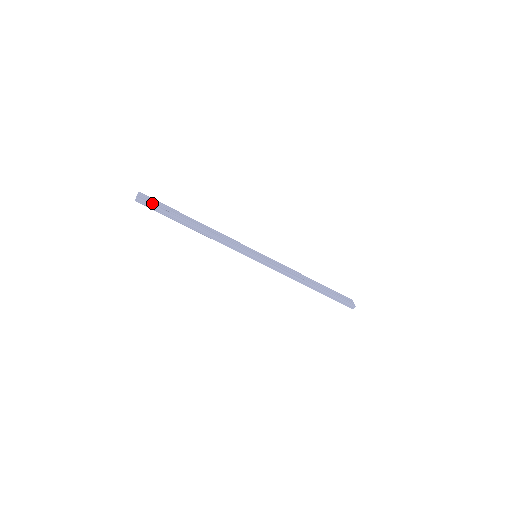
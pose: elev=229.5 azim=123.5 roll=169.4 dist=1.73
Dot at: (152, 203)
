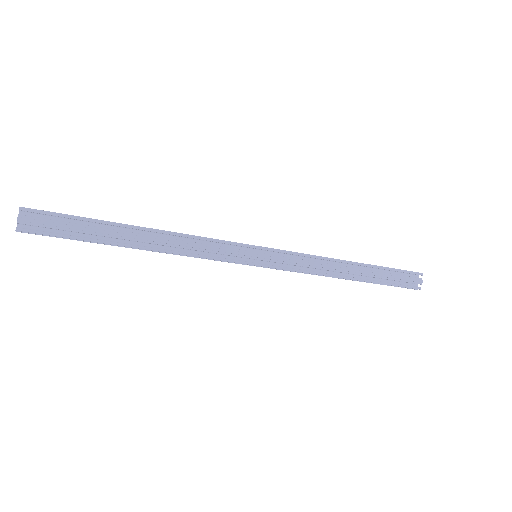
Dot at: (47, 232)
